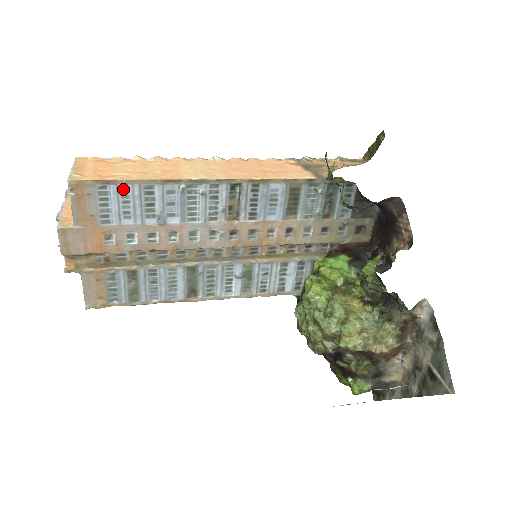
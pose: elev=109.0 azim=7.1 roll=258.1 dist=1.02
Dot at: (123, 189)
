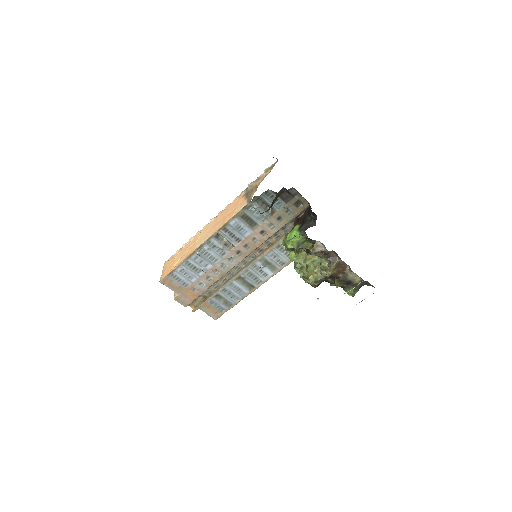
Dot at: (179, 270)
